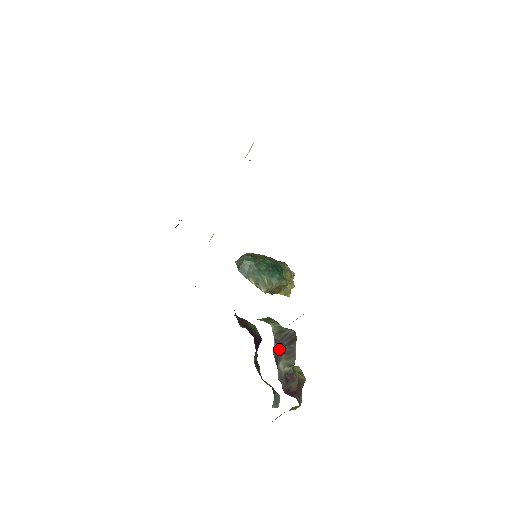
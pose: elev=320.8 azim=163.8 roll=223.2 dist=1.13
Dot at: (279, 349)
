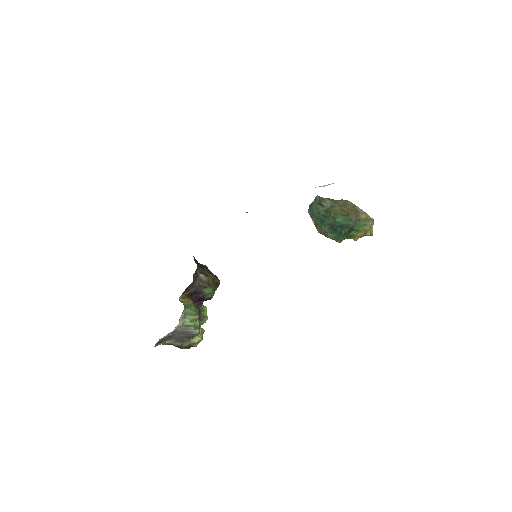
Dot at: (172, 336)
